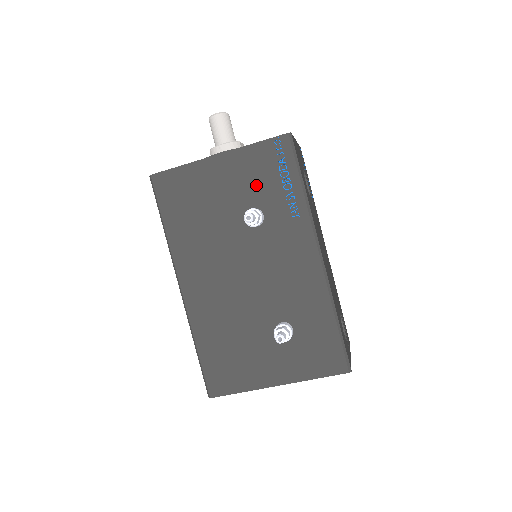
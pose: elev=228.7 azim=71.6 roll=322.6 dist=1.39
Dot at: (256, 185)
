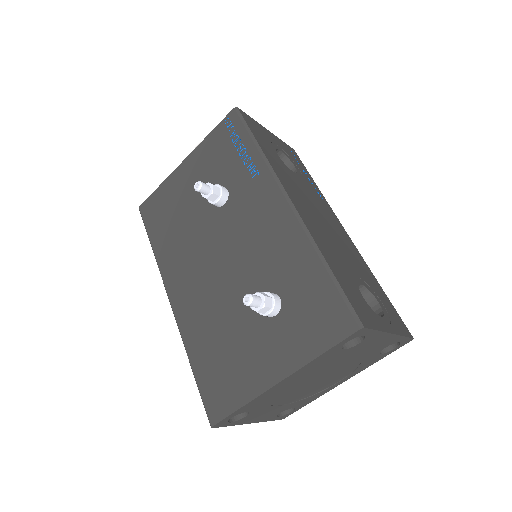
Dot at: (217, 167)
